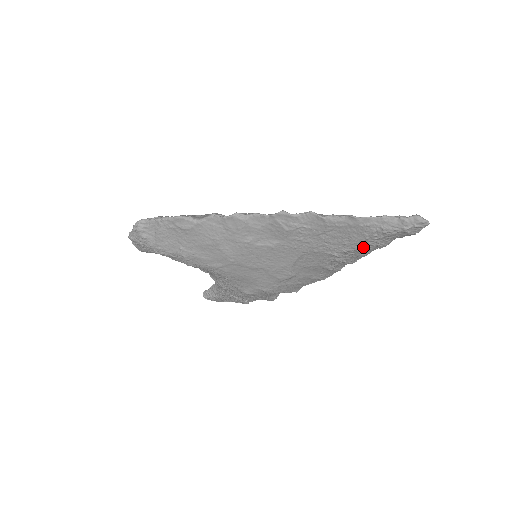
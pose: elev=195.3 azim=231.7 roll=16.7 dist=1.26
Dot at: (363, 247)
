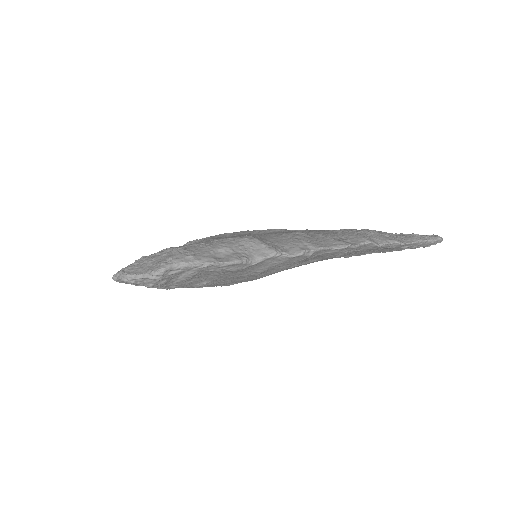
Dot at: occluded
